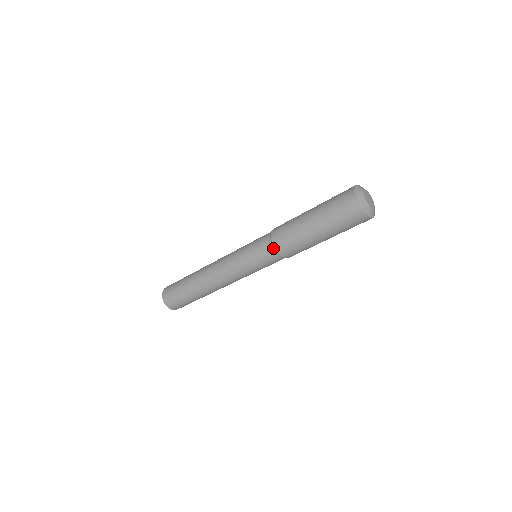
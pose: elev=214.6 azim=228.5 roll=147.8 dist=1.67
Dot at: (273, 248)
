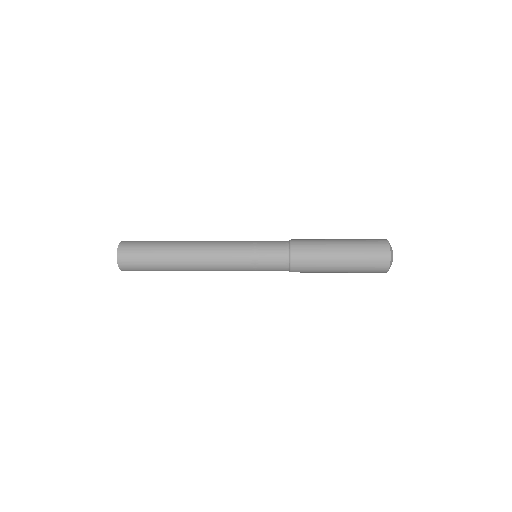
Dot at: (288, 264)
